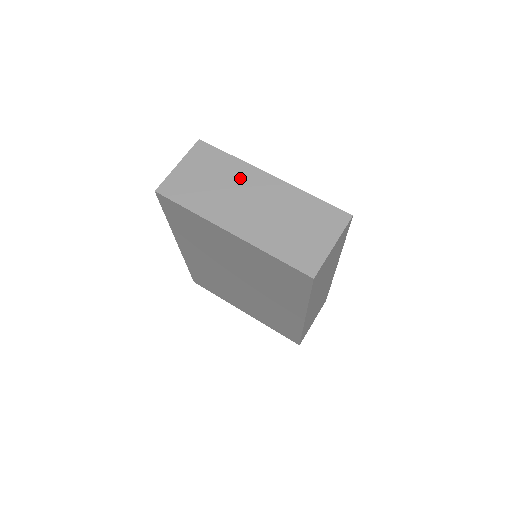
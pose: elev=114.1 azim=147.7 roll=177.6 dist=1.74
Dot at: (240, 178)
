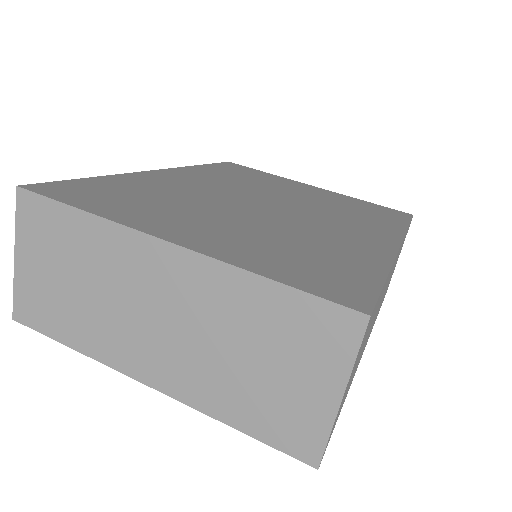
Dot at: (116, 264)
